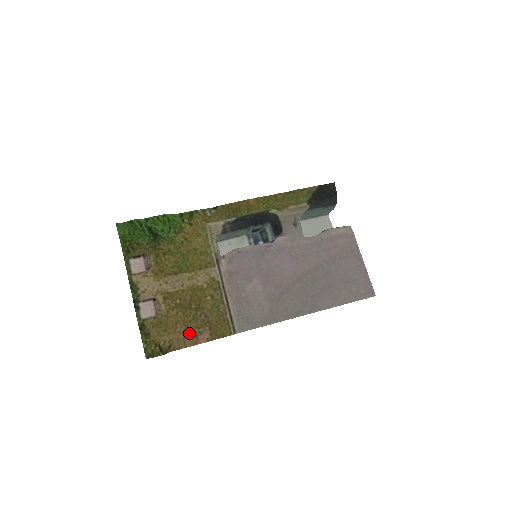
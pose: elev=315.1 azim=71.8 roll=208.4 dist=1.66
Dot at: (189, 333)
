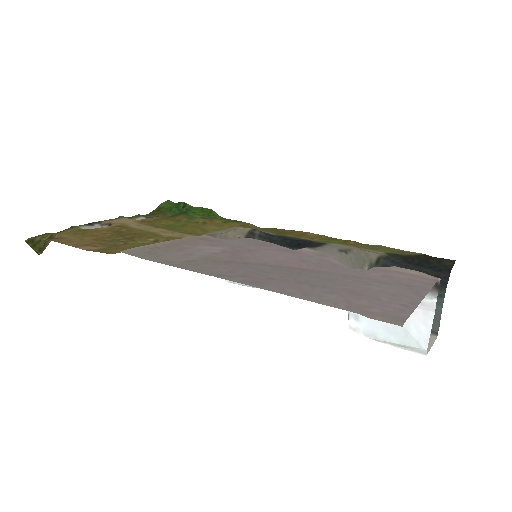
Dot at: (87, 242)
